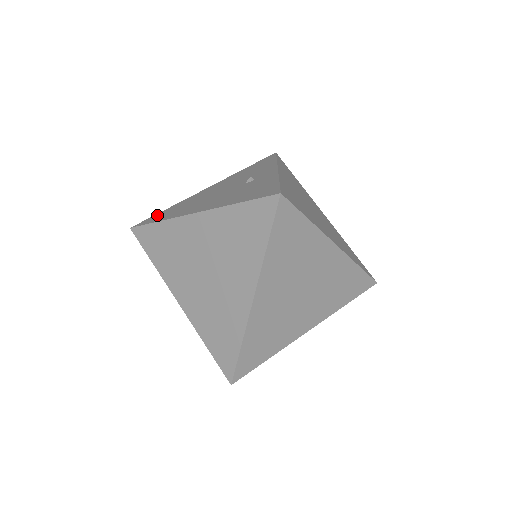
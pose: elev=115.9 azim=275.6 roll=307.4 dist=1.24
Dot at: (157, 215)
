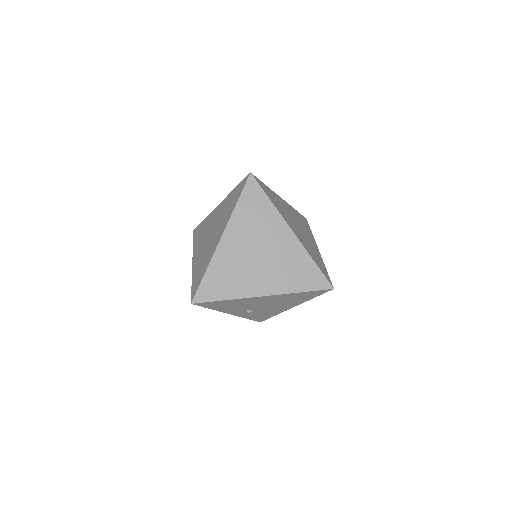
Dot at: occluded
